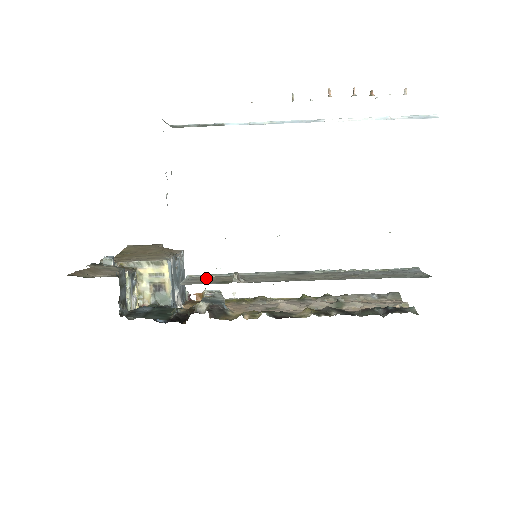
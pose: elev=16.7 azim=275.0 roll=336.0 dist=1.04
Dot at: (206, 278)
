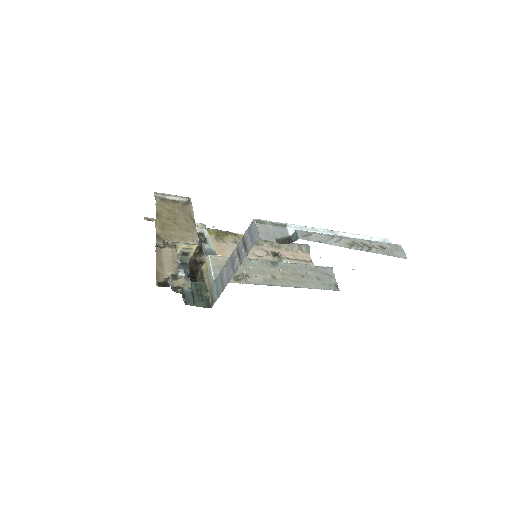
Dot at: (223, 264)
